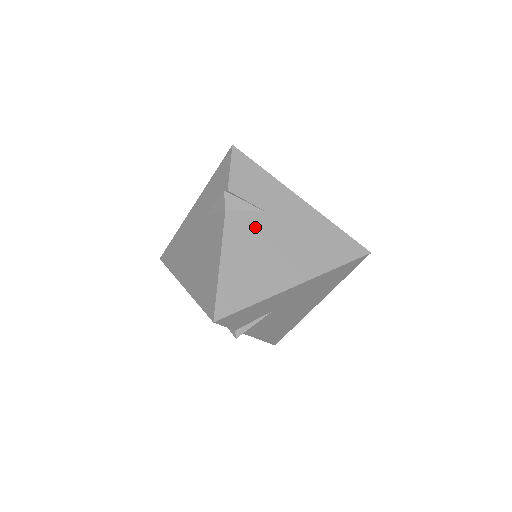
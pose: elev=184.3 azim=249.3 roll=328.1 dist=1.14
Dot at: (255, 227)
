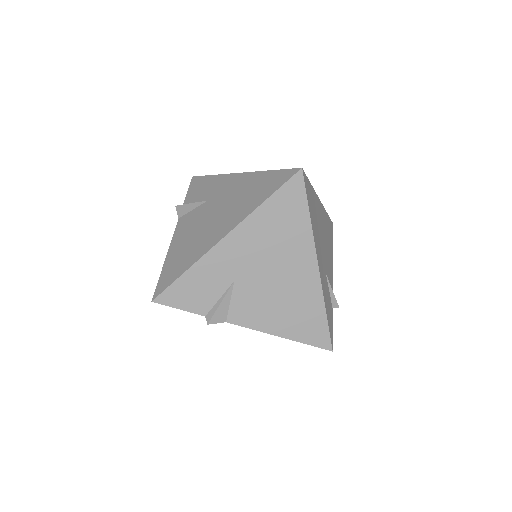
Dot at: (197, 216)
